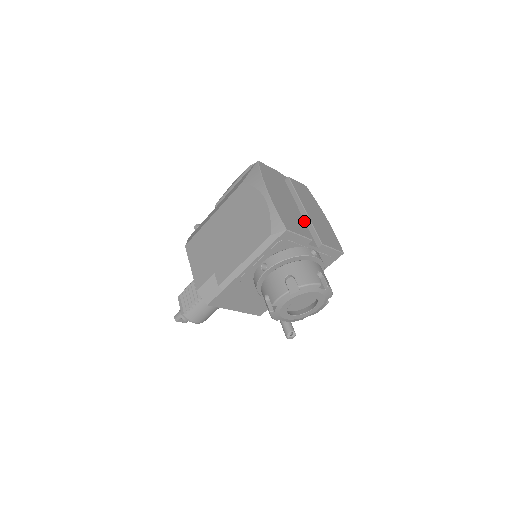
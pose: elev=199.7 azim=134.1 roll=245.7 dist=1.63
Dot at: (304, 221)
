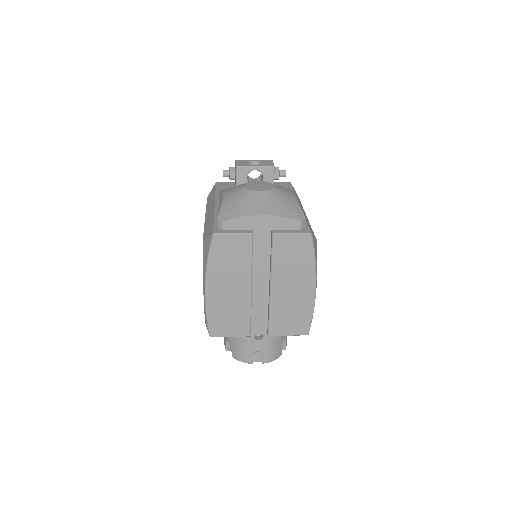
Dot at: (267, 299)
